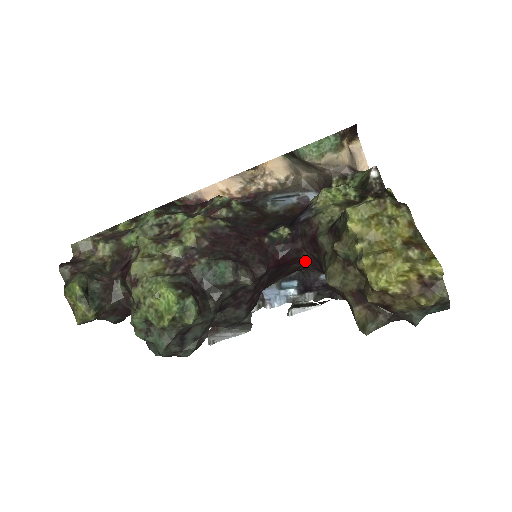
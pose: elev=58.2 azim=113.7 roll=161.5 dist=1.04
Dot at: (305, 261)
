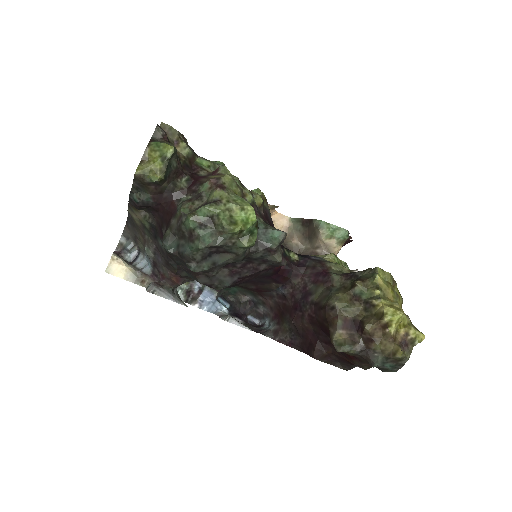
Dot at: (289, 286)
